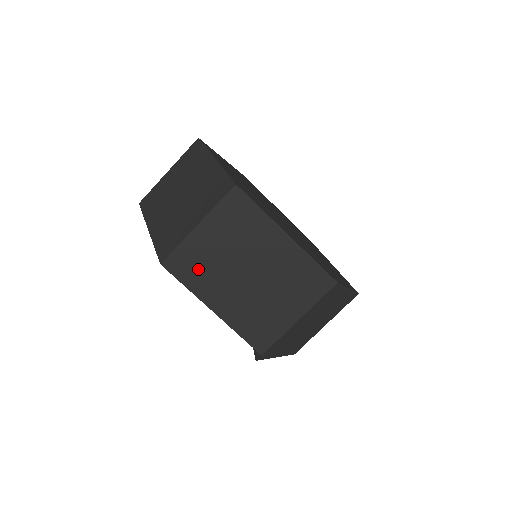
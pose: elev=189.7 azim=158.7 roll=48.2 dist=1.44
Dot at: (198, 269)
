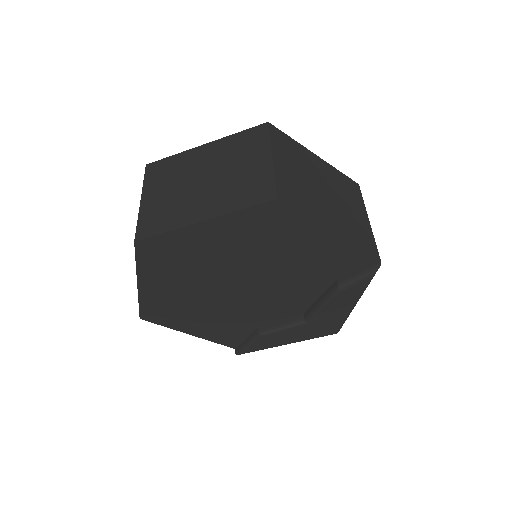
Dot at: (300, 195)
